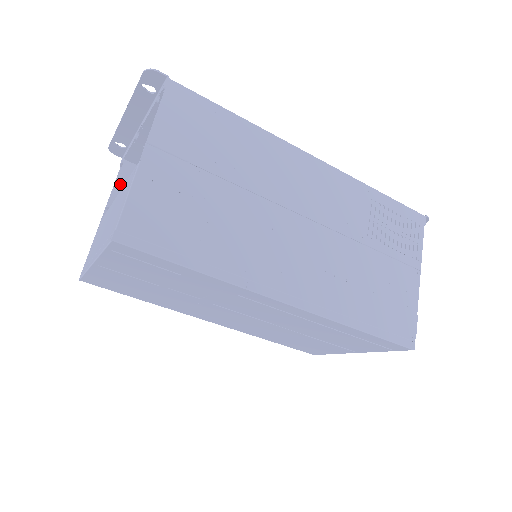
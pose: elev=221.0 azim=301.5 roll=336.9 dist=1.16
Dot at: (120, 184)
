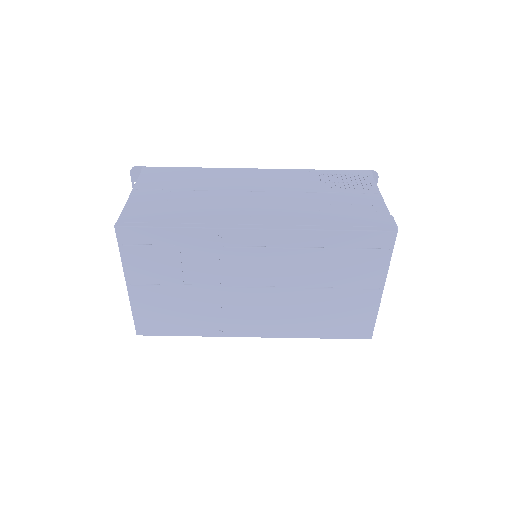
Dot at: occluded
